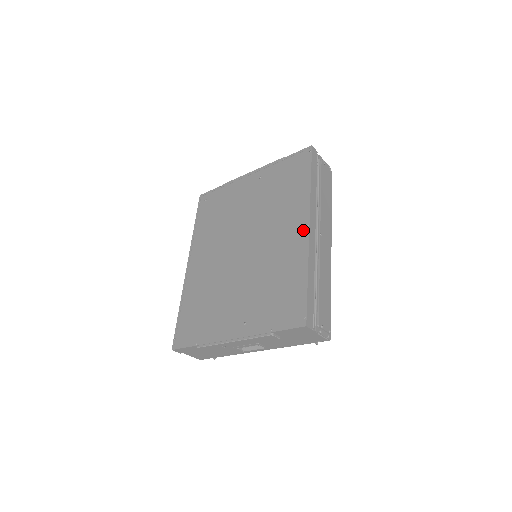
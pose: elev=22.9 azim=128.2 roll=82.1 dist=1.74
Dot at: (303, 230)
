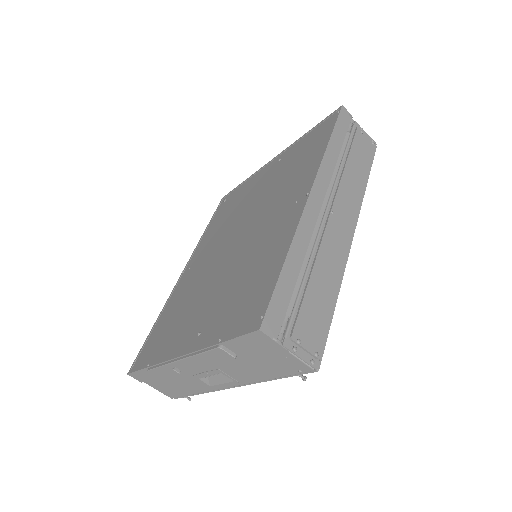
Dot at: (301, 201)
